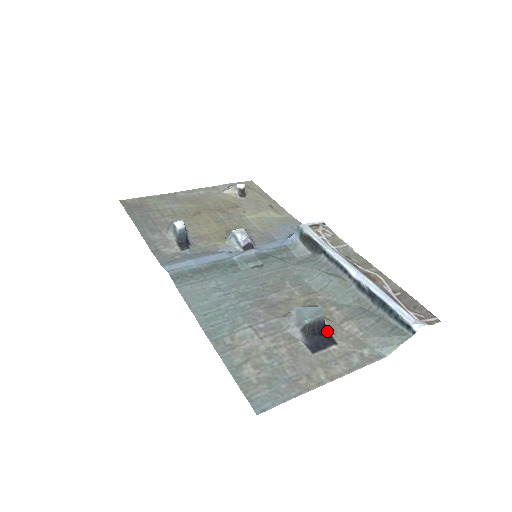
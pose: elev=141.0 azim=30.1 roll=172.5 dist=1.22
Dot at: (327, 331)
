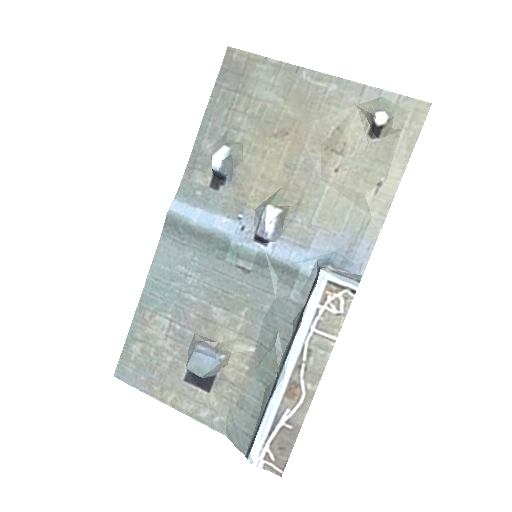
Dot at: (213, 379)
